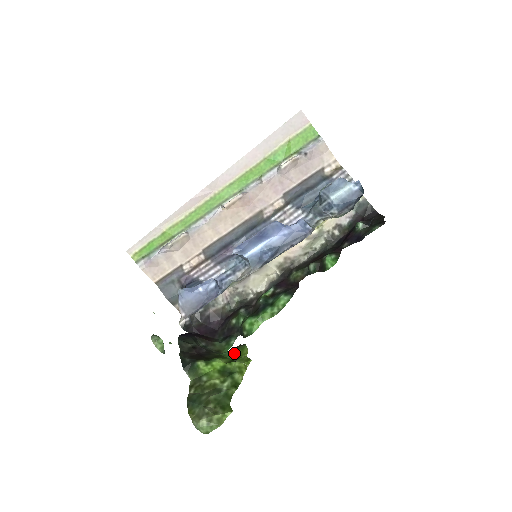
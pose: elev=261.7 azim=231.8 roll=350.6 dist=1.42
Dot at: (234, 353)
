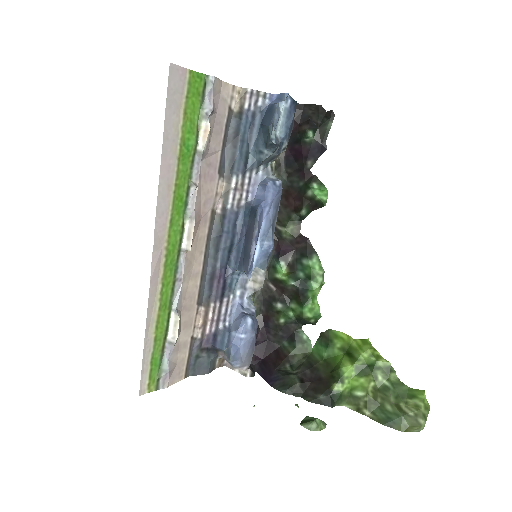
Dot at: (336, 347)
